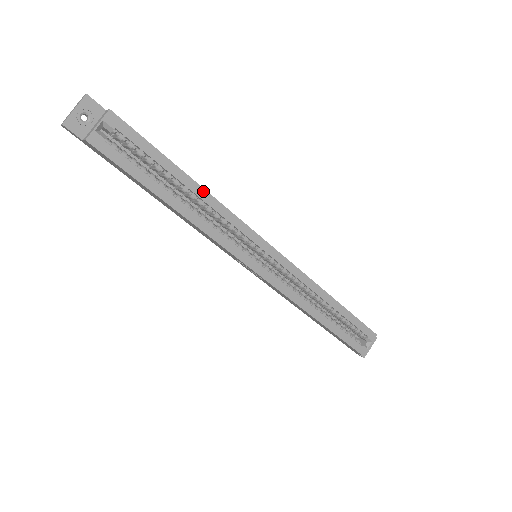
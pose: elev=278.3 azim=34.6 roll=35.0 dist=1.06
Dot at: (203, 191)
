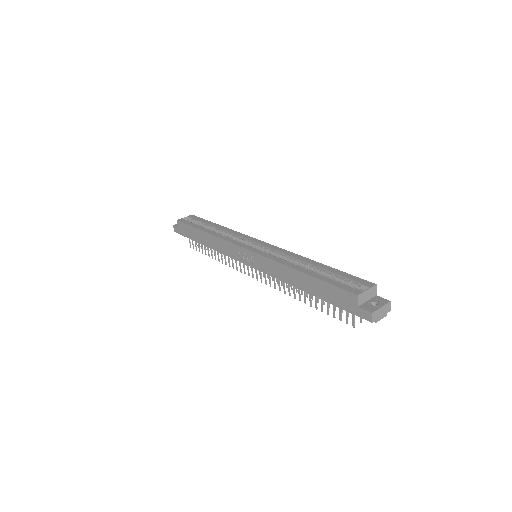
Dot at: (224, 228)
